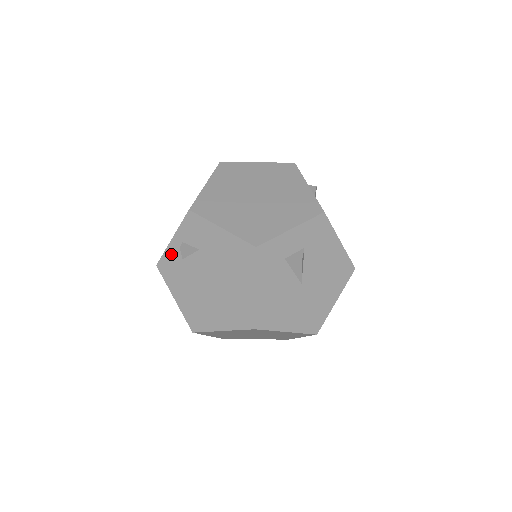
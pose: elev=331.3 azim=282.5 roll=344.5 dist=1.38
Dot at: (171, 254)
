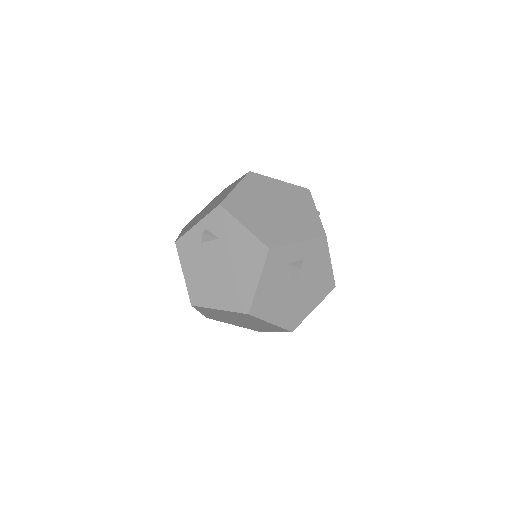
Dot at: (192, 236)
